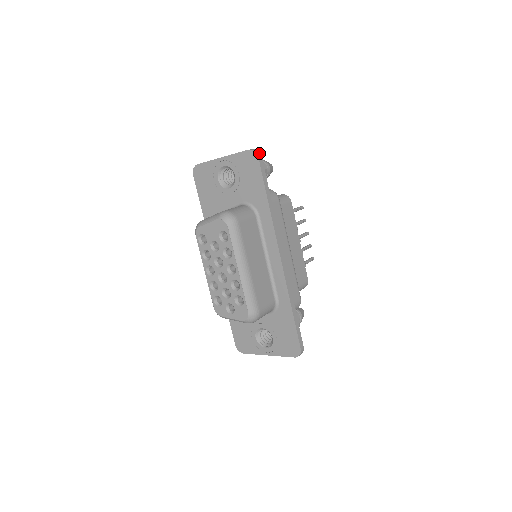
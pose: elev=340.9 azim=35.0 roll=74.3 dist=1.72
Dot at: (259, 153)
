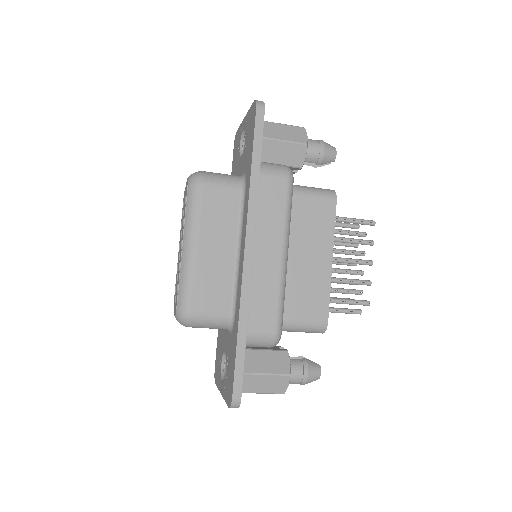
Dot at: (263, 105)
